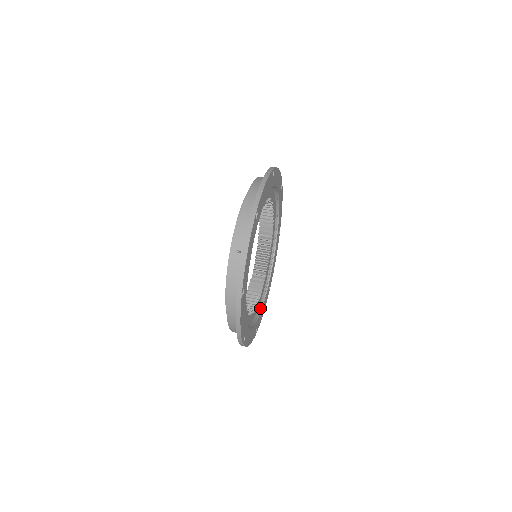
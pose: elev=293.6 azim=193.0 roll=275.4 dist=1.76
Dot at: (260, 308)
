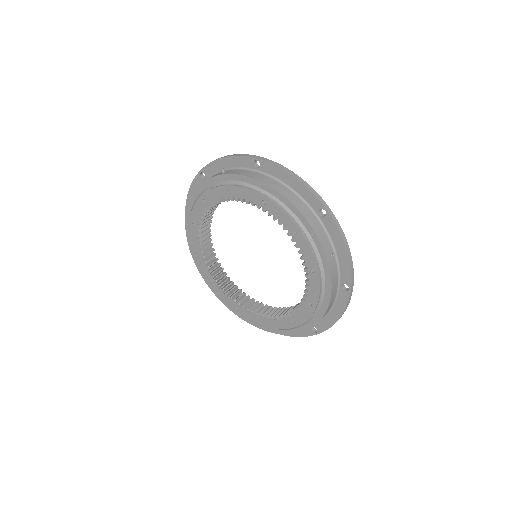
Dot at: occluded
